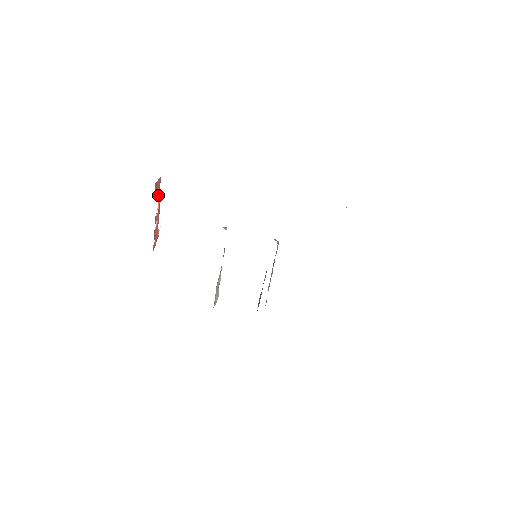
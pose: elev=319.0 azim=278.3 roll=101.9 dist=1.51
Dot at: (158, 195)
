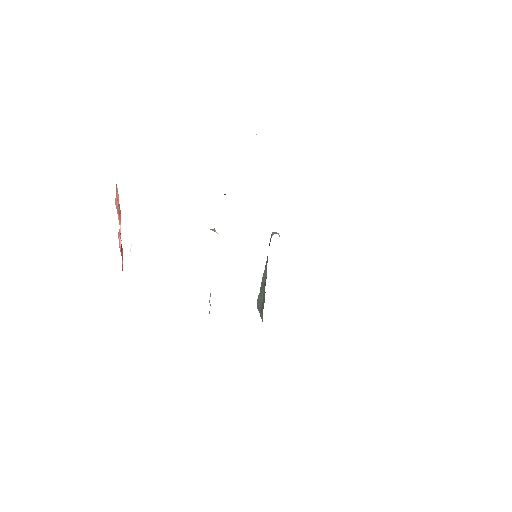
Dot at: (118, 205)
